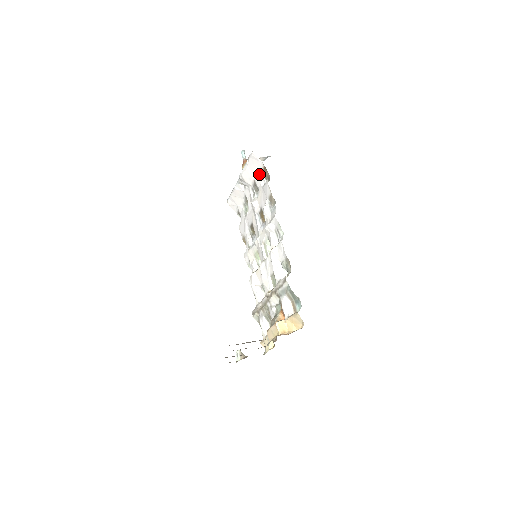
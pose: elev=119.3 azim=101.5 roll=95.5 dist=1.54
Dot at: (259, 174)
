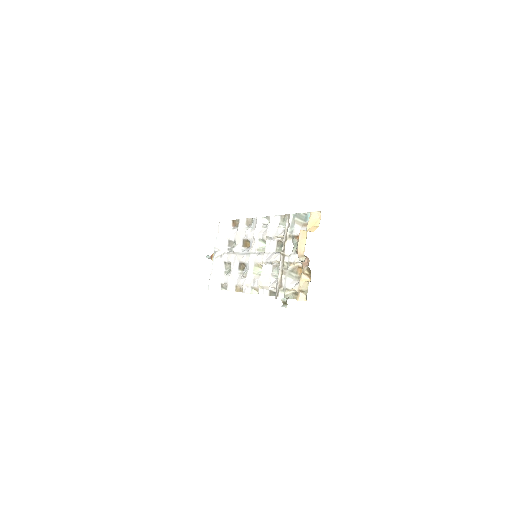
Dot at: (230, 232)
